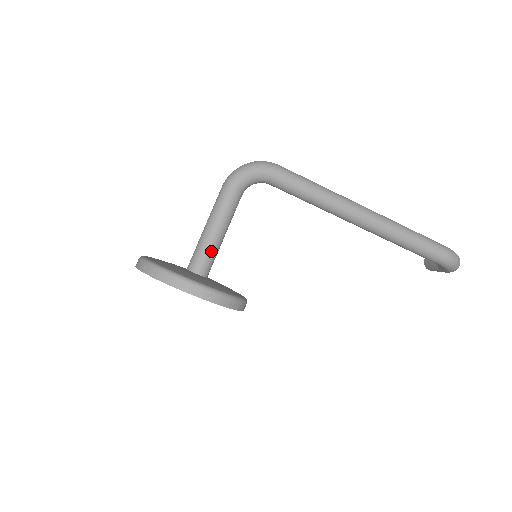
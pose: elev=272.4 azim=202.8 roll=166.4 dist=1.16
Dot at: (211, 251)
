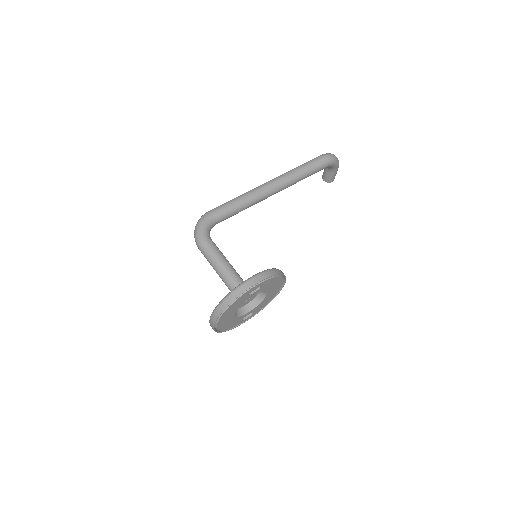
Dot at: (235, 275)
